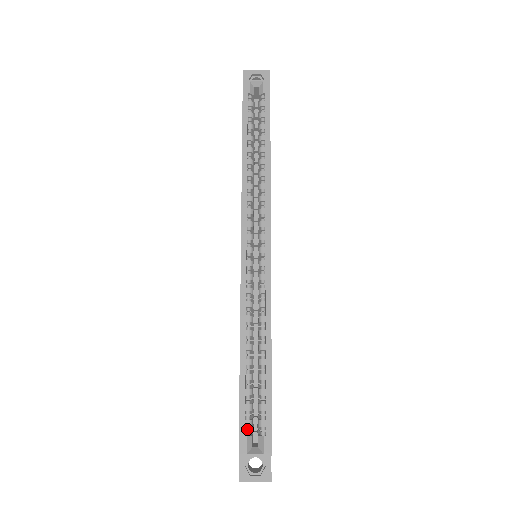
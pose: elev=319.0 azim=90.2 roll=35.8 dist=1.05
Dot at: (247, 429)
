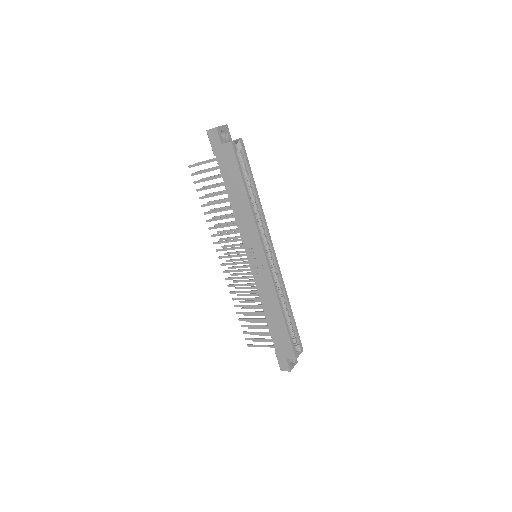
Dot at: (293, 346)
